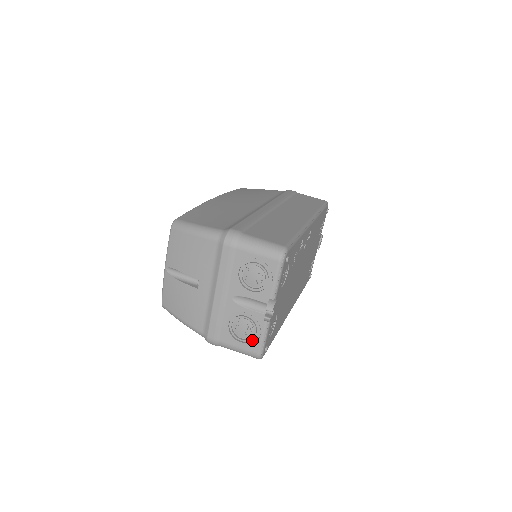
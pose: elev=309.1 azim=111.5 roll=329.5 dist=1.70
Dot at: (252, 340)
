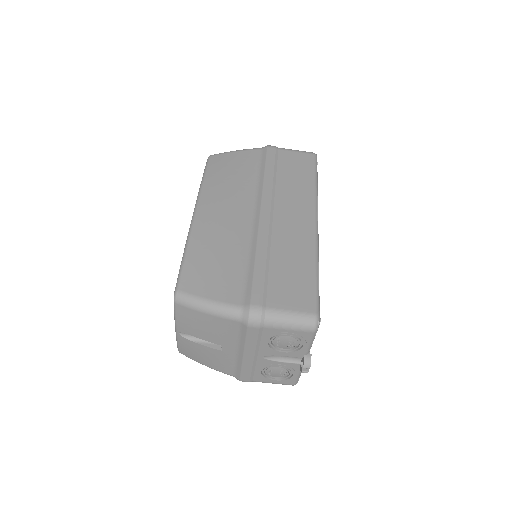
Dot at: (287, 377)
